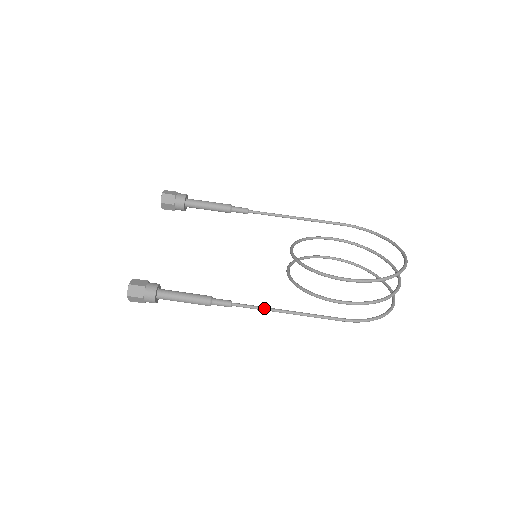
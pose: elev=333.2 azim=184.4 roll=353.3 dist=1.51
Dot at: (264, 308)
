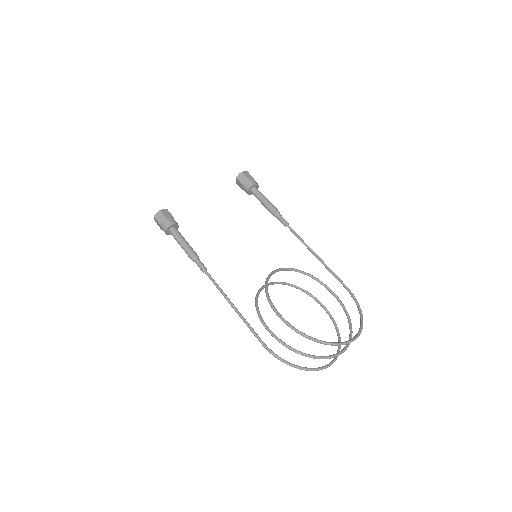
Dot at: (220, 290)
